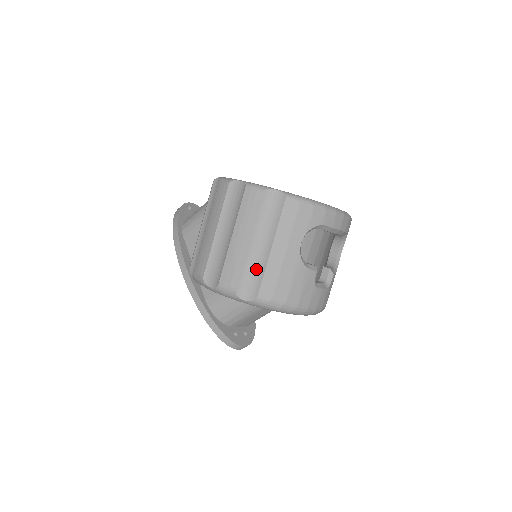
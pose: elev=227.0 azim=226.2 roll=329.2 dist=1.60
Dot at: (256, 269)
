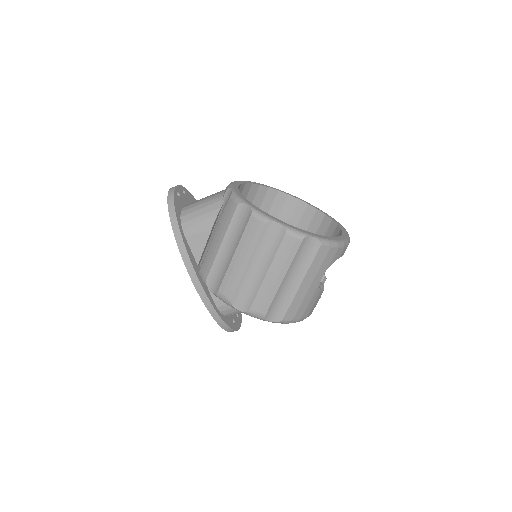
Dot at: (284, 299)
